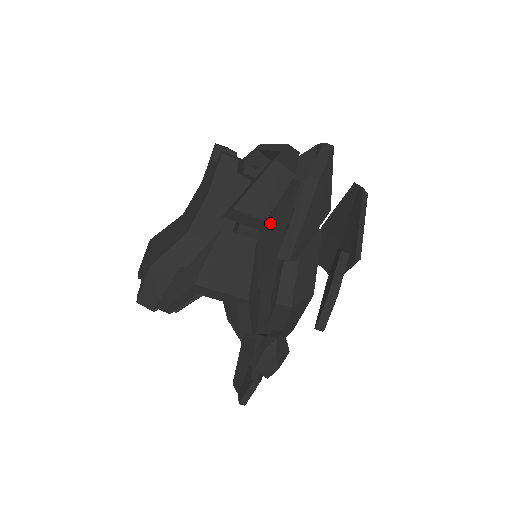
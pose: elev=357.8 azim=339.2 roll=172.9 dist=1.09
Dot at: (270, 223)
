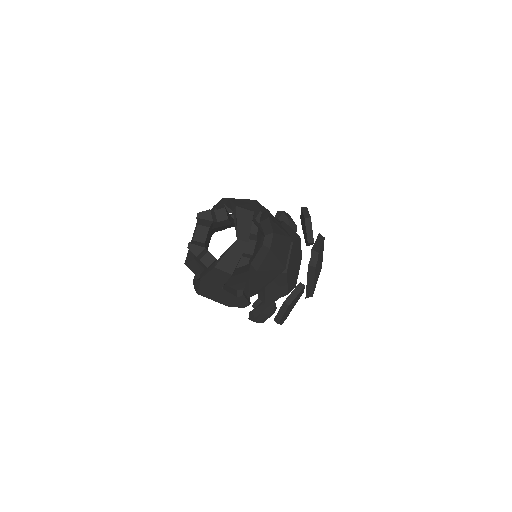
Dot at: (235, 276)
